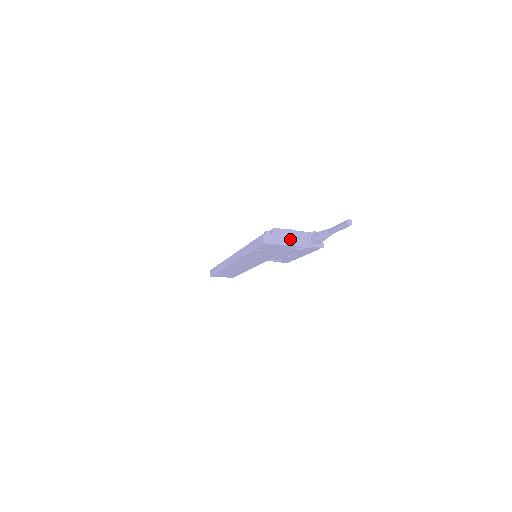
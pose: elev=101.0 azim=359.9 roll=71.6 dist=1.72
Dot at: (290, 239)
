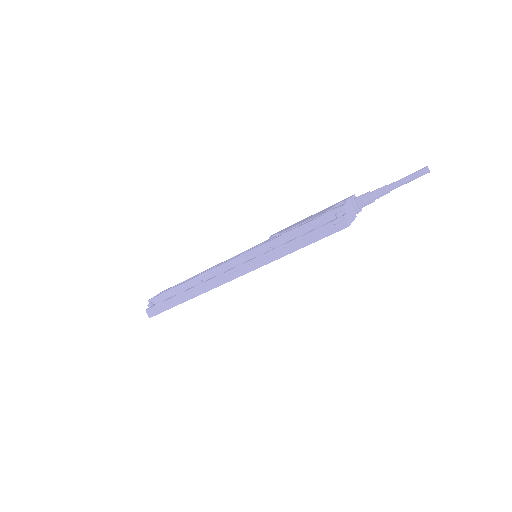
Dot at: (352, 212)
